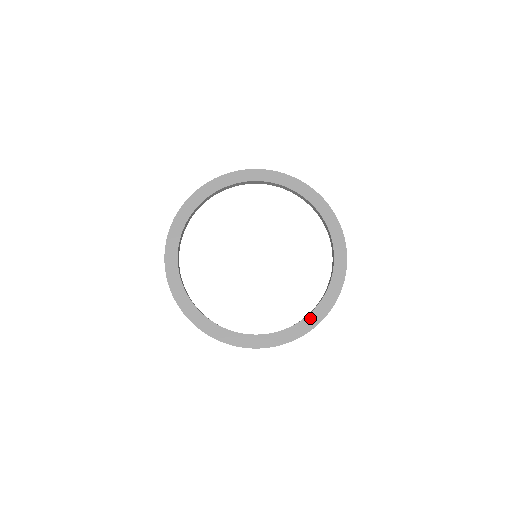
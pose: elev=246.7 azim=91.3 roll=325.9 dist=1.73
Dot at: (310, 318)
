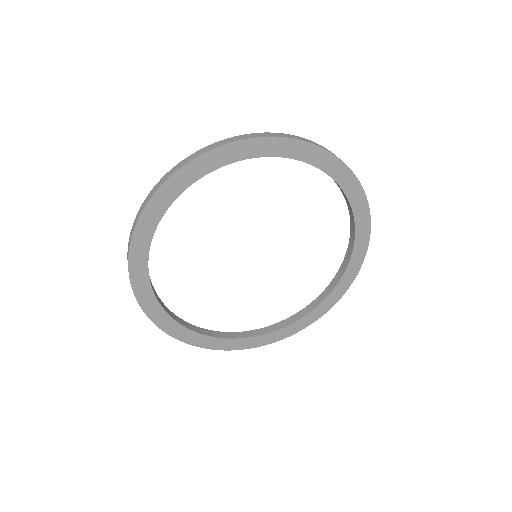
Dot at: (277, 333)
